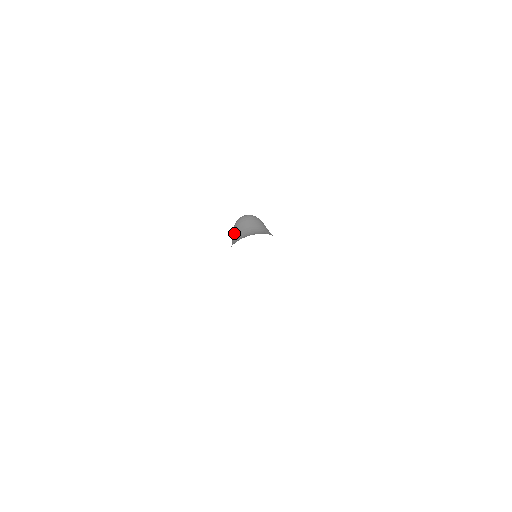
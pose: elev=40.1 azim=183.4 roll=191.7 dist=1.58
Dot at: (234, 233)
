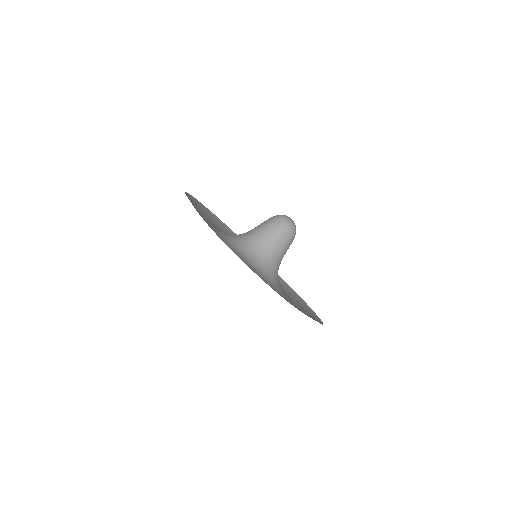
Dot at: (260, 224)
